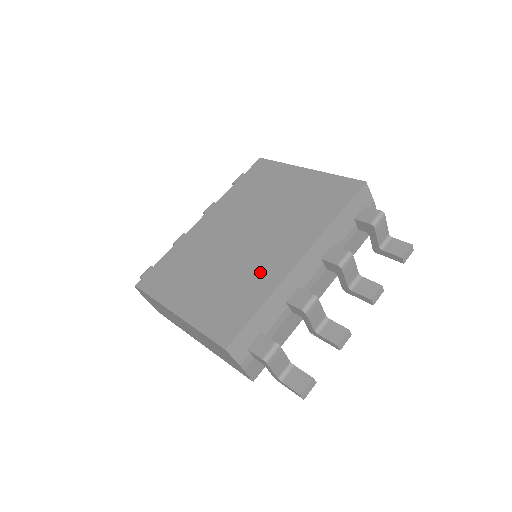
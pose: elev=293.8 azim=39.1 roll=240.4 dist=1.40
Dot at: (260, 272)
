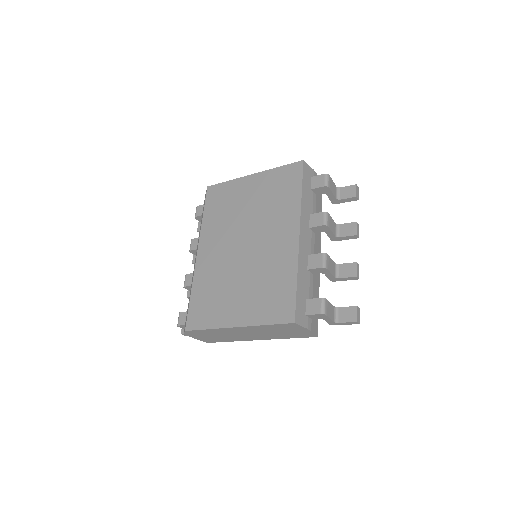
Dot at: (277, 261)
